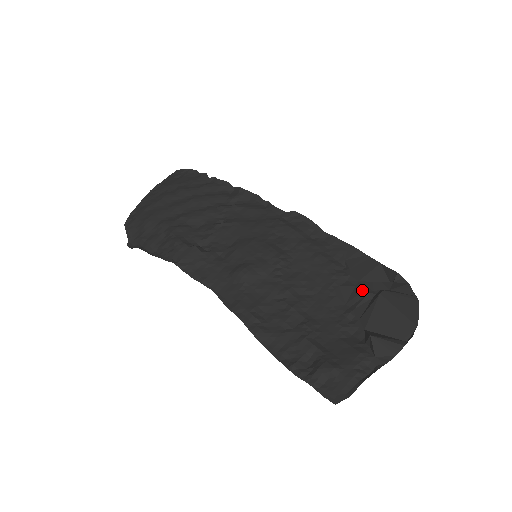
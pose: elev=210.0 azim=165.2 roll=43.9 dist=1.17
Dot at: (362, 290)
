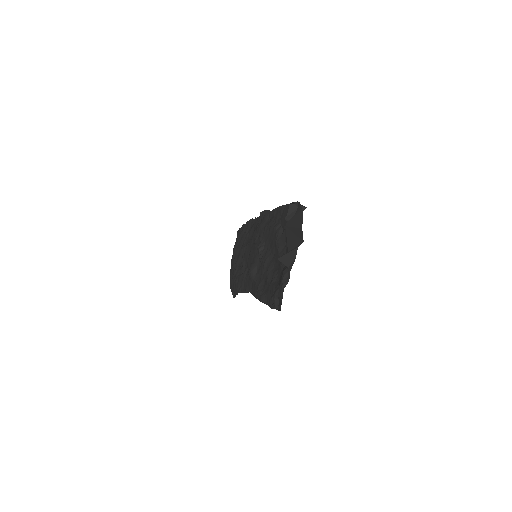
Dot at: occluded
